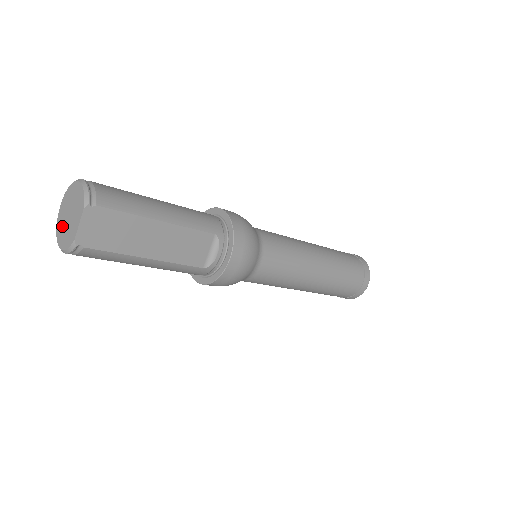
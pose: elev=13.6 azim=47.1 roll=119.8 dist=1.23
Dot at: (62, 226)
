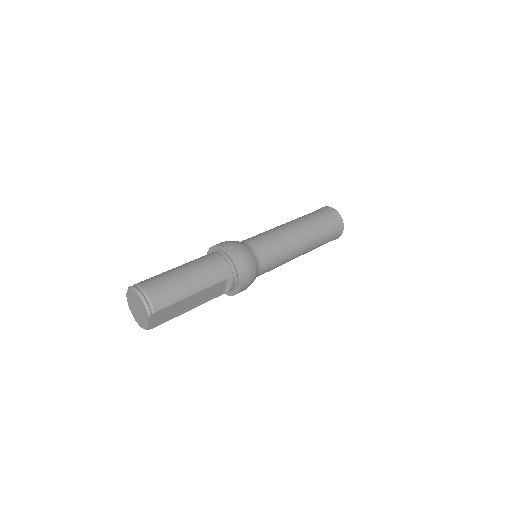
Dot at: (133, 310)
